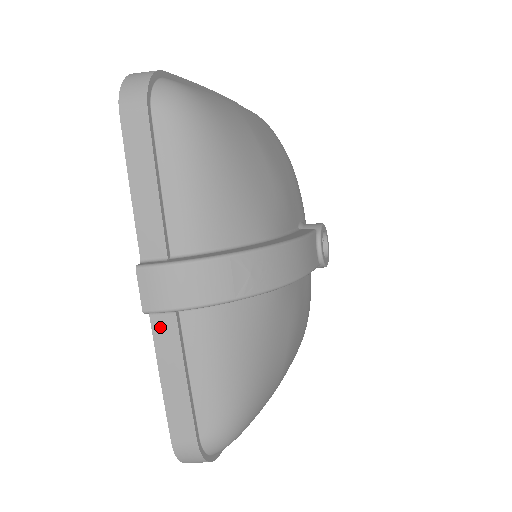
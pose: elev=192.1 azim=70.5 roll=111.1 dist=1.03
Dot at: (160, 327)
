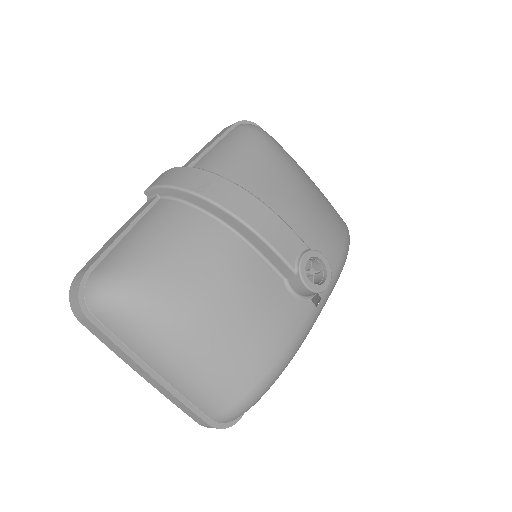
Dot at: (144, 205)
